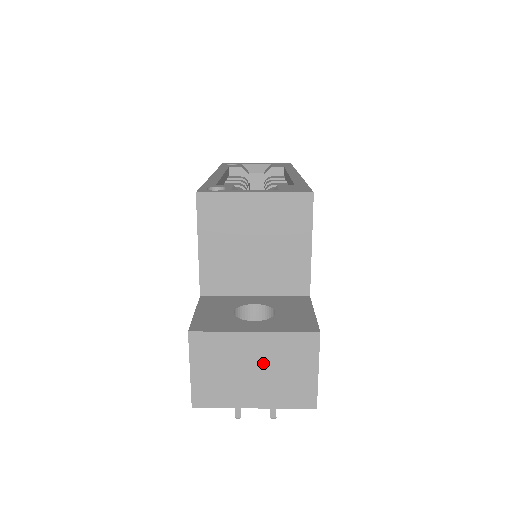
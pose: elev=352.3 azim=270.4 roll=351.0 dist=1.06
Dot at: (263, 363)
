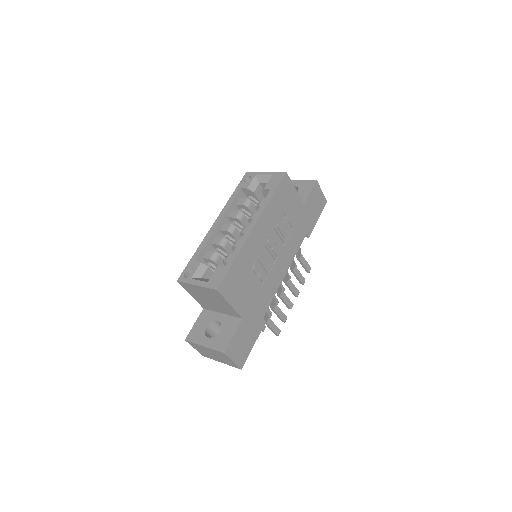
Dot at: (214, 354)
